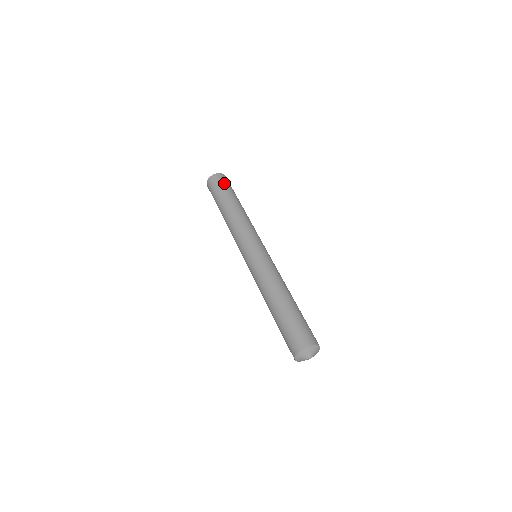
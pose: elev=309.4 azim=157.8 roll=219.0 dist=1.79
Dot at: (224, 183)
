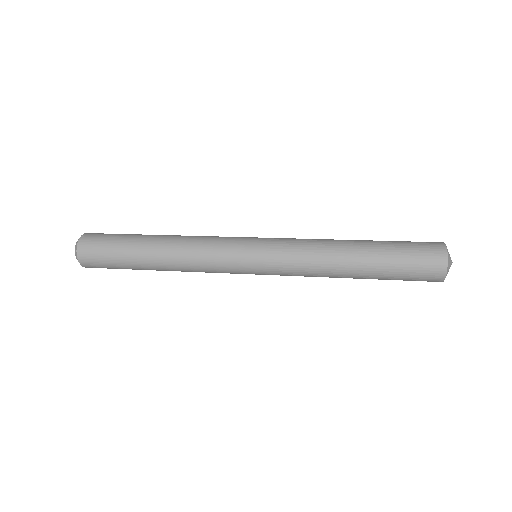
Dot at: occluded
